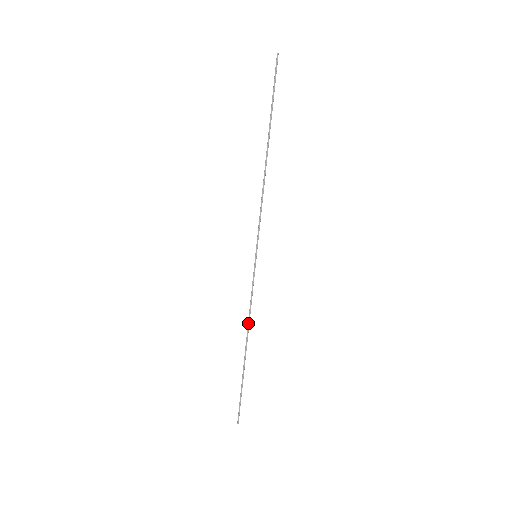
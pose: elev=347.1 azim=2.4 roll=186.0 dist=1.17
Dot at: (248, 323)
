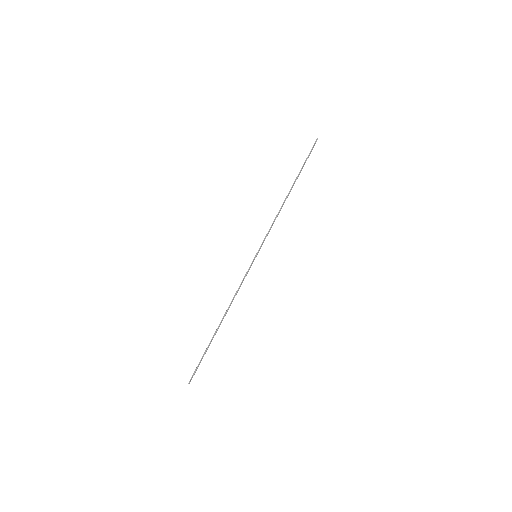
Dot at: (231, 303)
